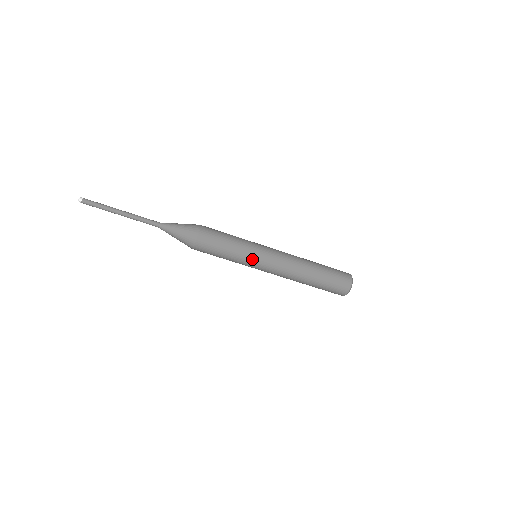
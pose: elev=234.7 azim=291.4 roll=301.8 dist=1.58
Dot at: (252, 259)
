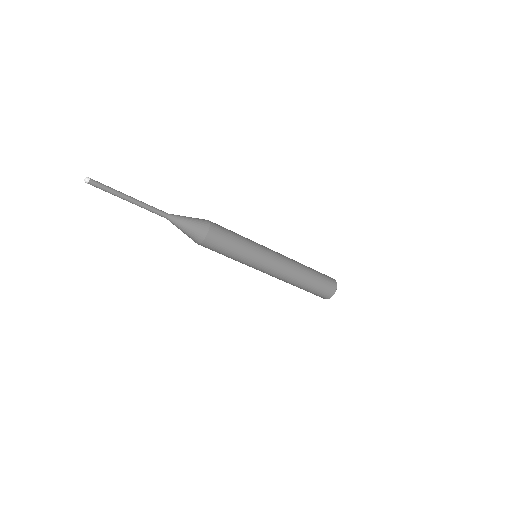
Dot at: (251, 264)
